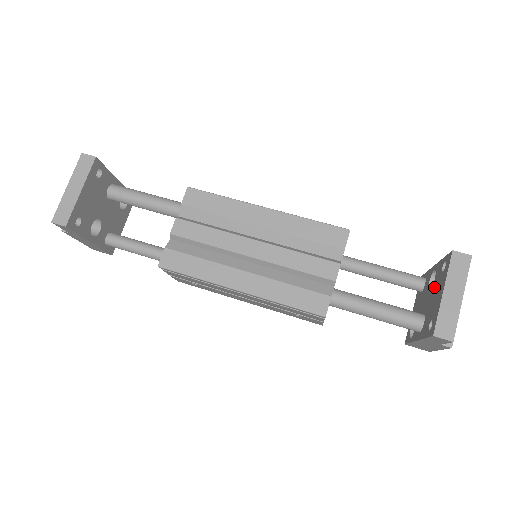
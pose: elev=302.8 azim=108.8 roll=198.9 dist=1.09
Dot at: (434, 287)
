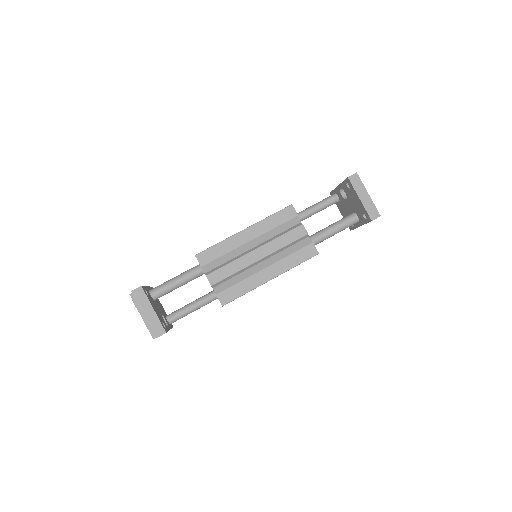
Dot at: (349, 198)
